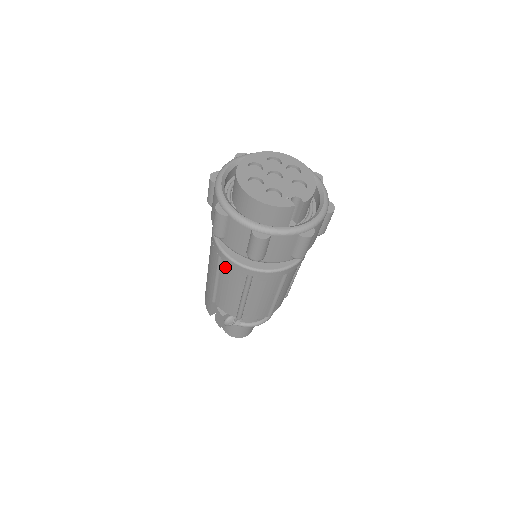
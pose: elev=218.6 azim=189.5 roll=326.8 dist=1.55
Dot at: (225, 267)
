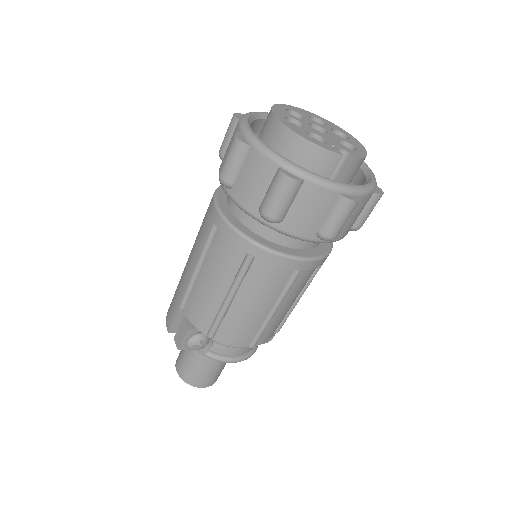
Dot at: (217, 243)
